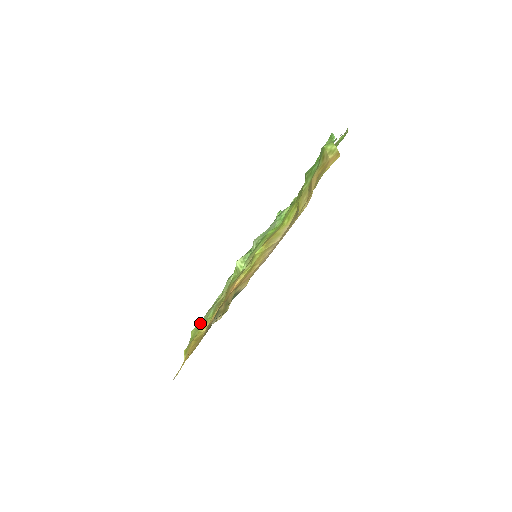
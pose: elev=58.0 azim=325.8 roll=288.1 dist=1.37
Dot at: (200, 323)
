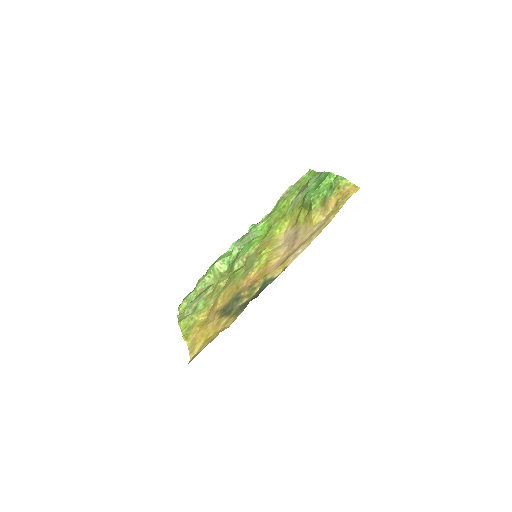
Dot at: (192, 314)
